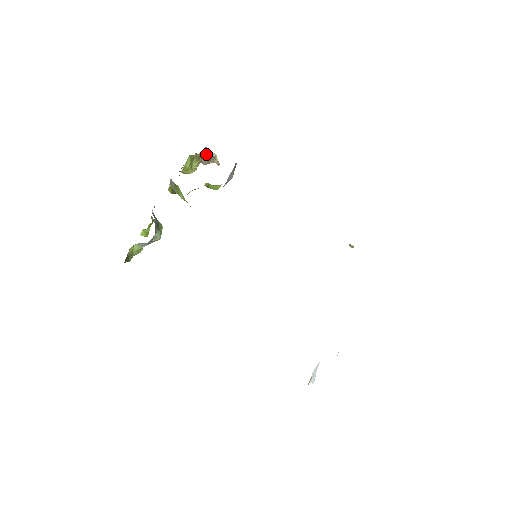
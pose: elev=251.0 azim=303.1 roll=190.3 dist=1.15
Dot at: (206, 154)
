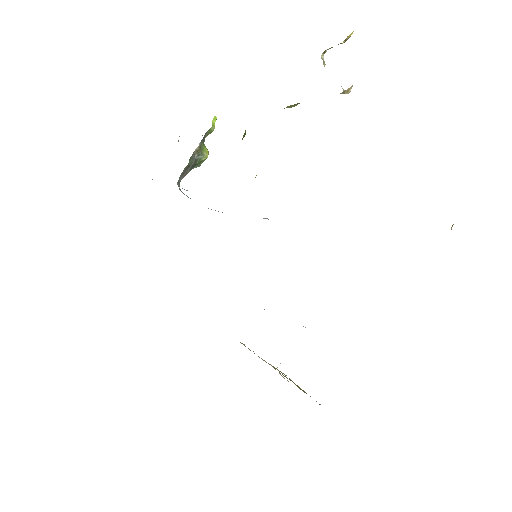
Dot at: occluded
